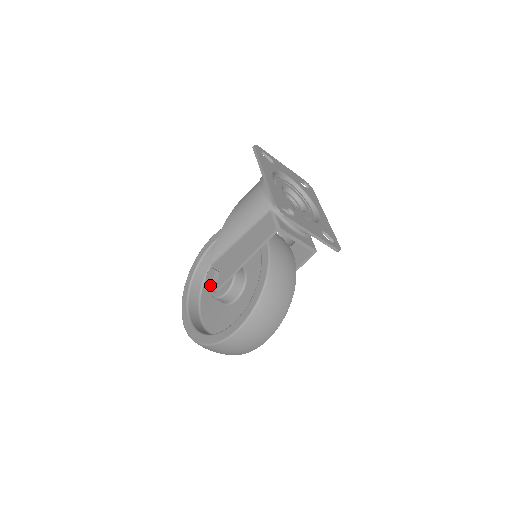
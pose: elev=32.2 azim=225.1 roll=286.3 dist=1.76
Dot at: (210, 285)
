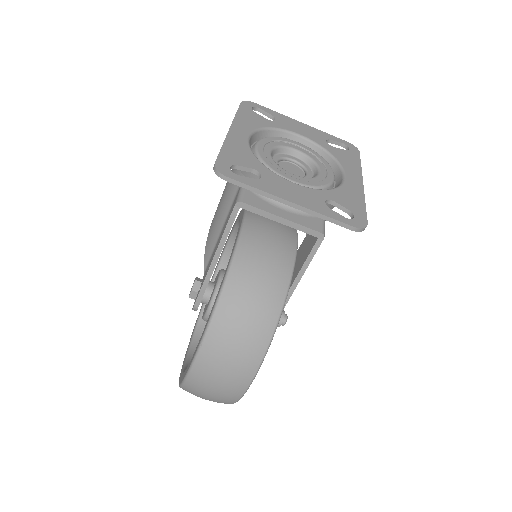
Dot at: occluded
